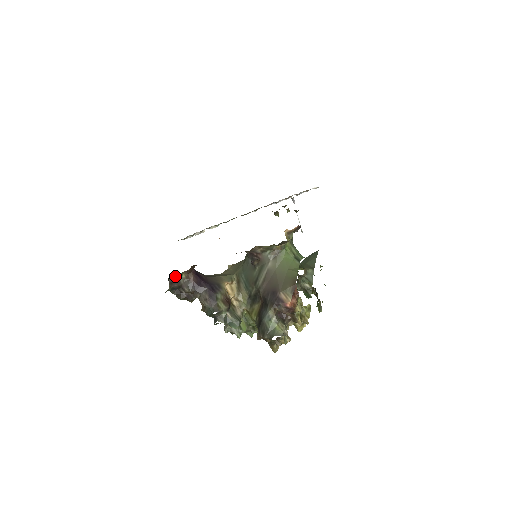
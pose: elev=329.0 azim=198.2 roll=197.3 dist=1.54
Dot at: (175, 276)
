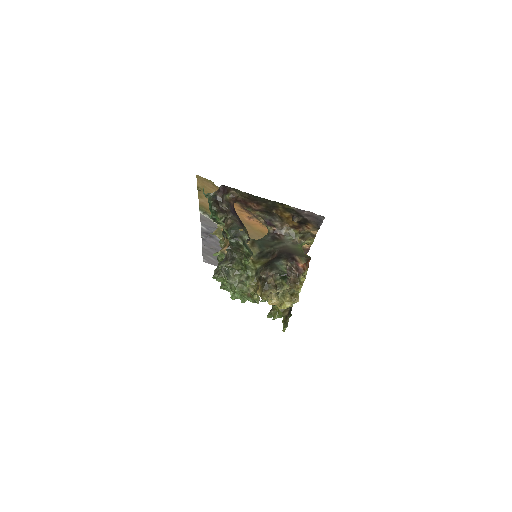
Dot at: (225, 189)
